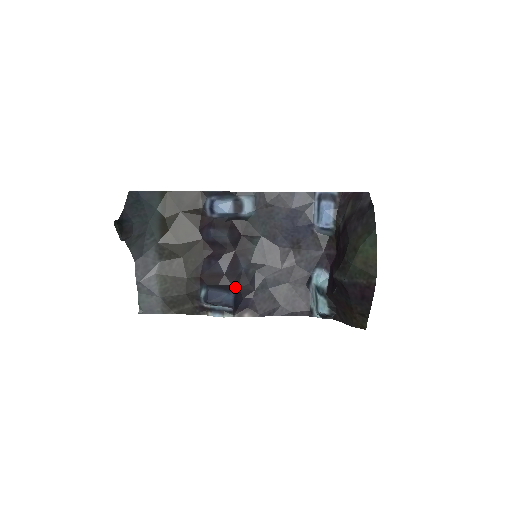
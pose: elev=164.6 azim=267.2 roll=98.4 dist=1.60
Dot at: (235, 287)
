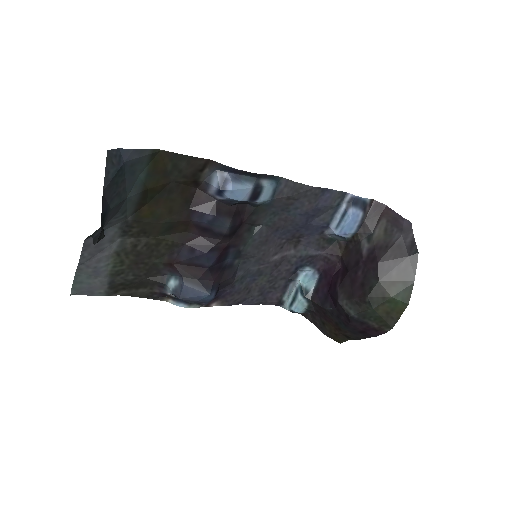
Dot at: (217, 283)
